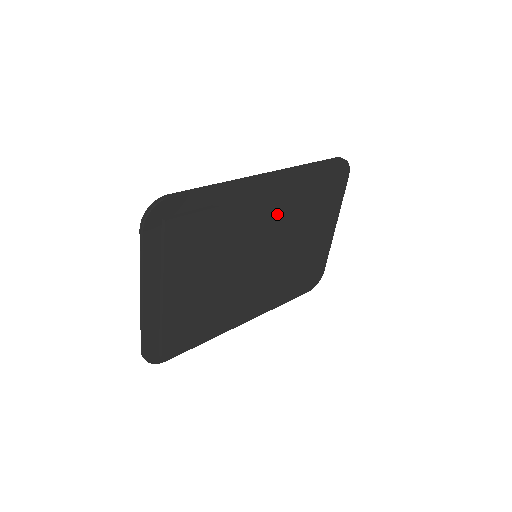
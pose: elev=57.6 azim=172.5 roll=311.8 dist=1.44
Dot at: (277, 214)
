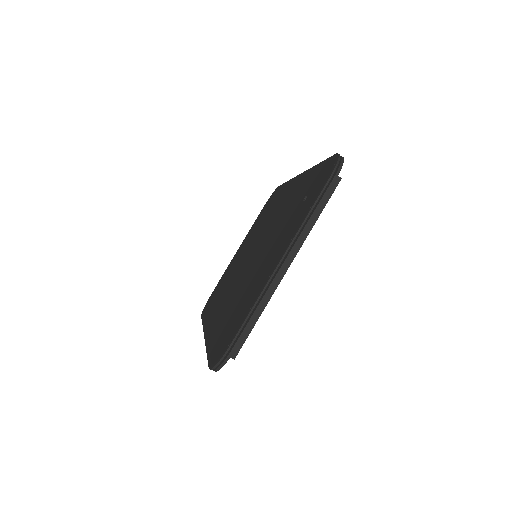
Dot at: occluded
